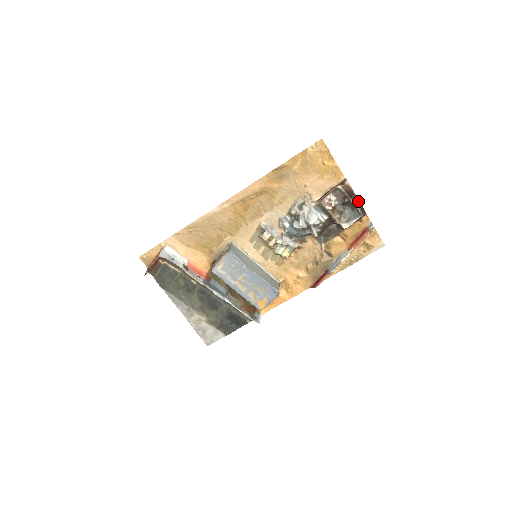
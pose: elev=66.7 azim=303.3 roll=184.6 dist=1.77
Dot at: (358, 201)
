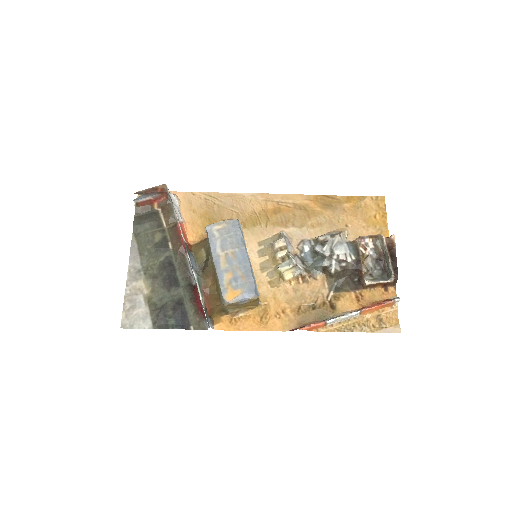
Dot at: (396, 261)
